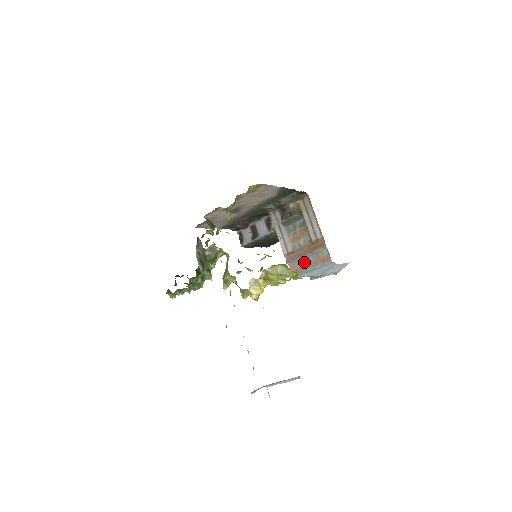
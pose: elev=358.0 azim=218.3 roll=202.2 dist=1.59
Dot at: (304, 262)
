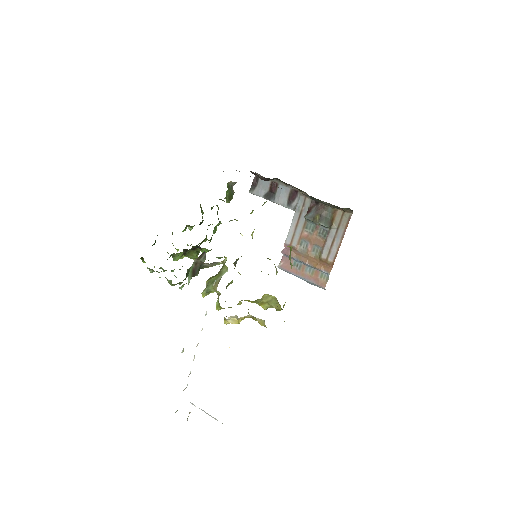
Dot at: (299, 265)
